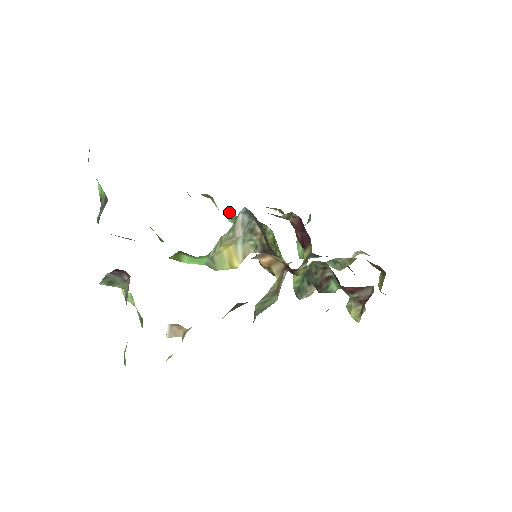
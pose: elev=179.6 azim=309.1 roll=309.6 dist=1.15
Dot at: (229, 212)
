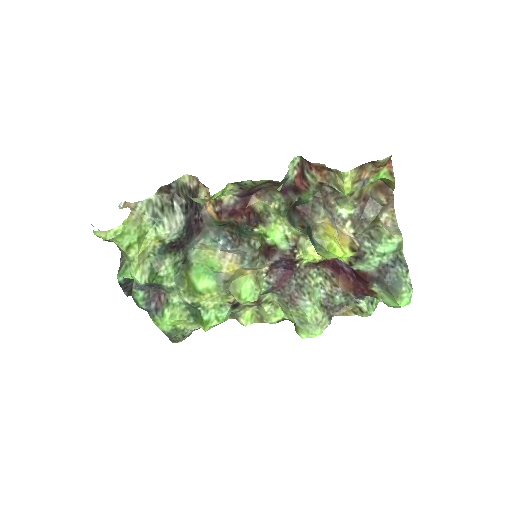
Dot at: (295, 330)
